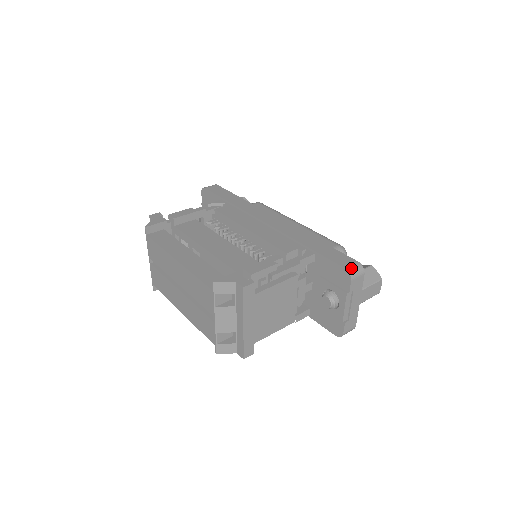
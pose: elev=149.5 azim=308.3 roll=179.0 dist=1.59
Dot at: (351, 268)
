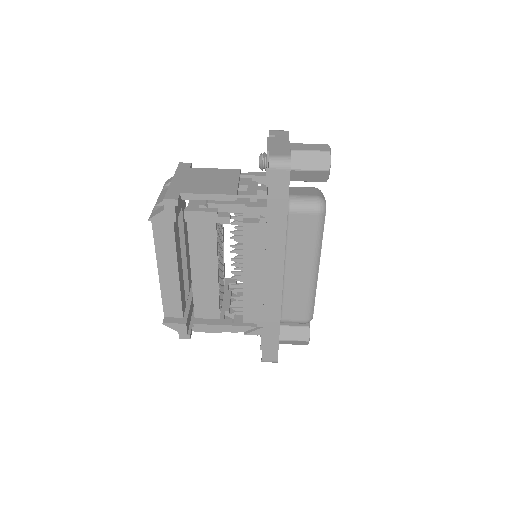
Dot at: occluded
